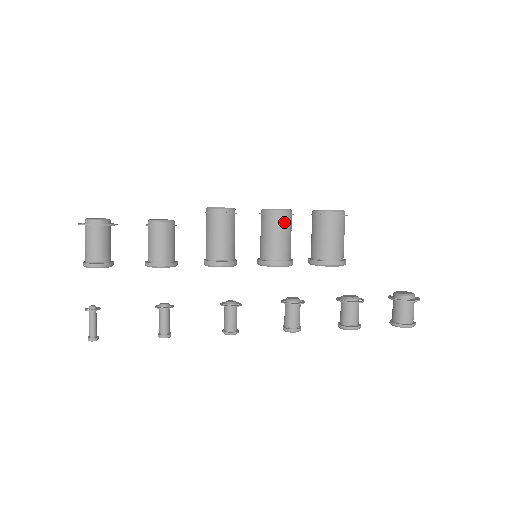
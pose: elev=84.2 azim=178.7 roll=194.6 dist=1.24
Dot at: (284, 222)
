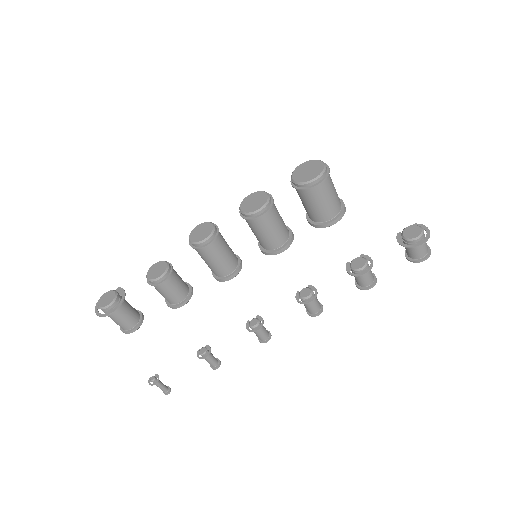
Dot at: (267, 218)
